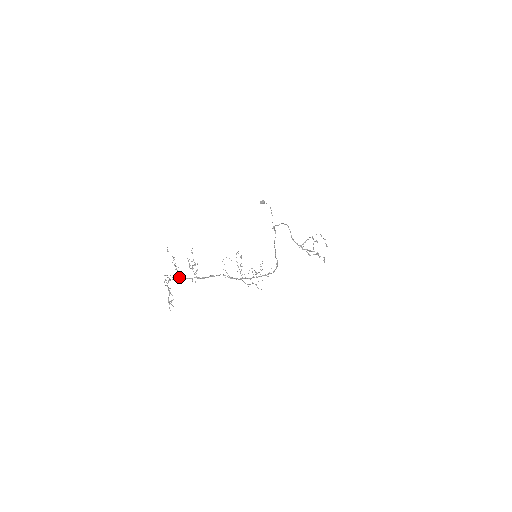
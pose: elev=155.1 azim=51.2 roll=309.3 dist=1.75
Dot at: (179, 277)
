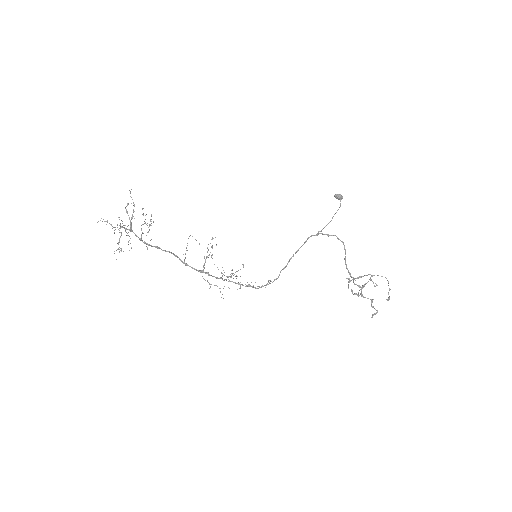
Dot at: (130, 228)
